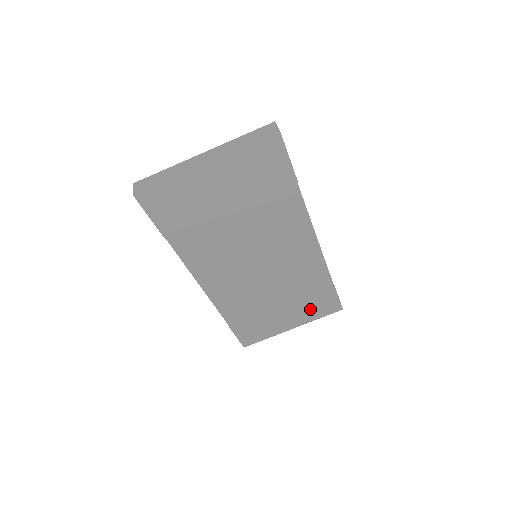
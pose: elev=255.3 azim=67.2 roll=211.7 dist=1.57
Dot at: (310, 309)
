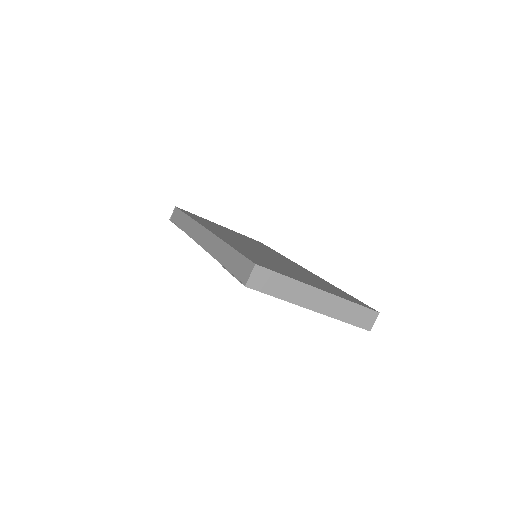
Dot at: occluded
